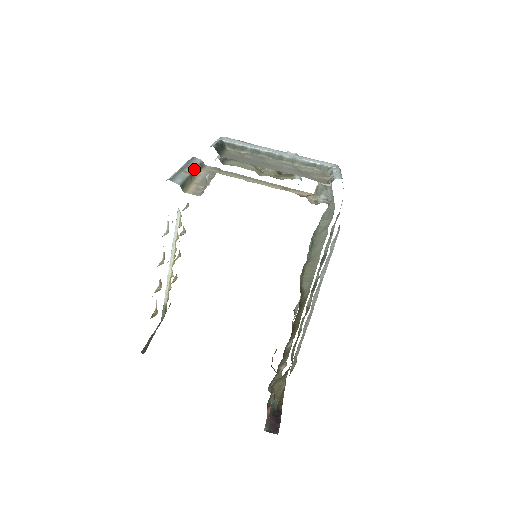
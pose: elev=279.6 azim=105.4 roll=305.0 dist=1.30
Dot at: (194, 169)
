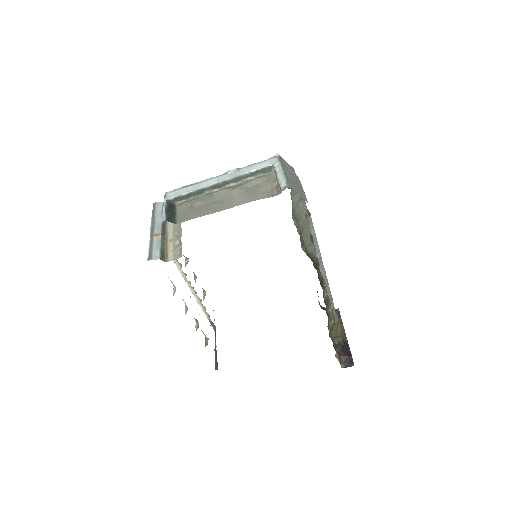
Dot at: (161, 223)
